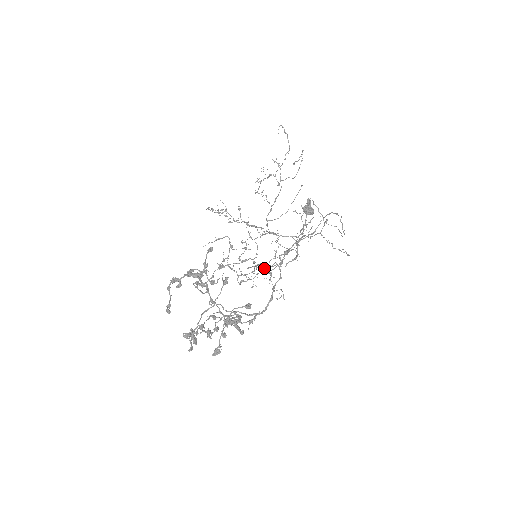
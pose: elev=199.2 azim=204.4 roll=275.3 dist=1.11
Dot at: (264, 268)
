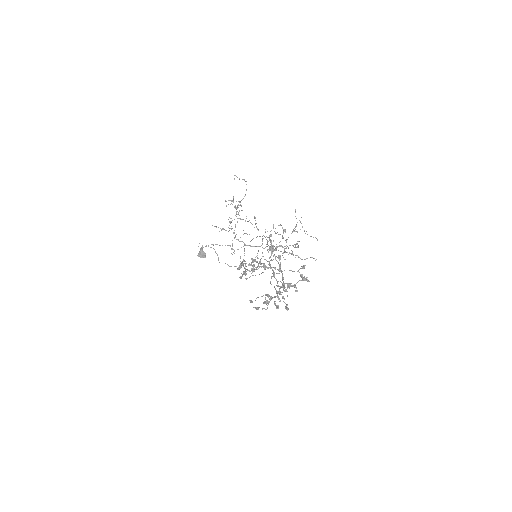
Dot at: (285, 252)
